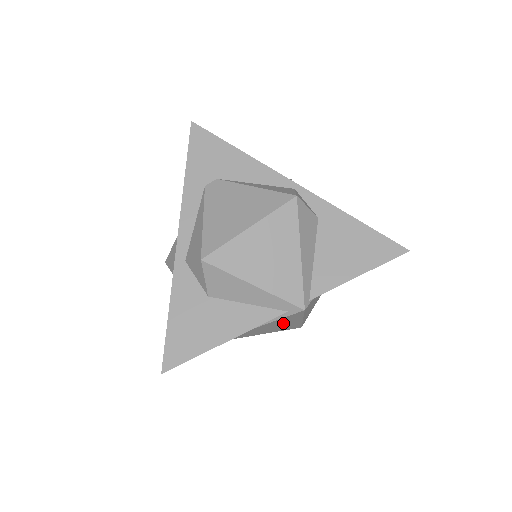
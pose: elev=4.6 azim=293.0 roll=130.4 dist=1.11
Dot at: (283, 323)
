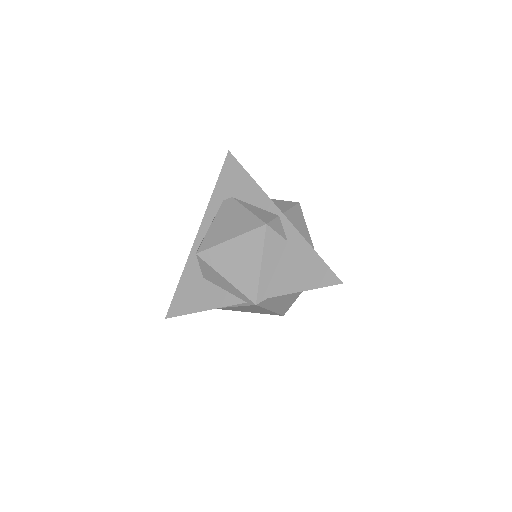
Dot at: (255, 309)
